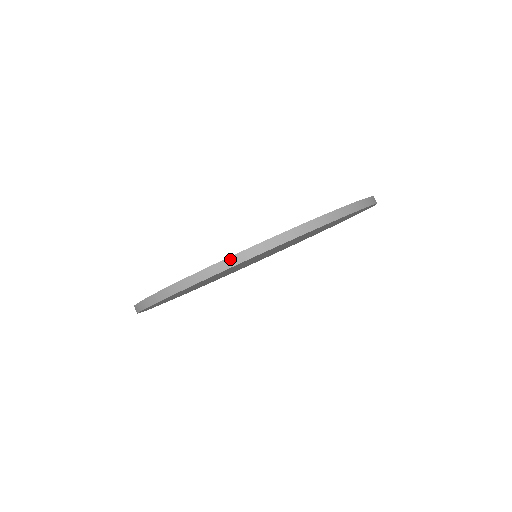
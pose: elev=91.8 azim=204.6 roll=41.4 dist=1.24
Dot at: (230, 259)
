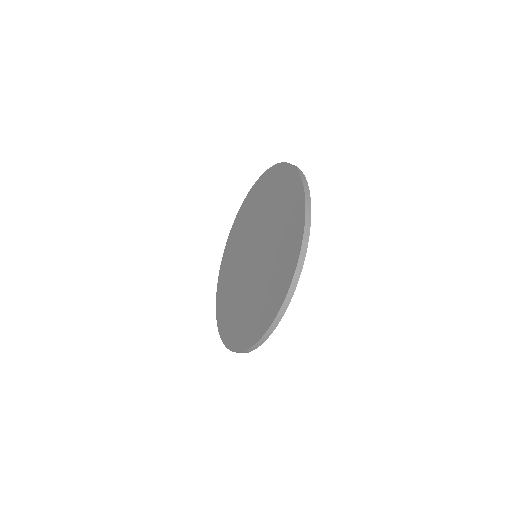
Dot at: occluded
